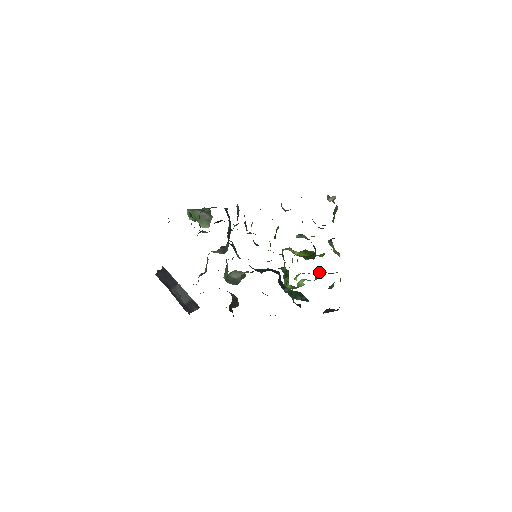
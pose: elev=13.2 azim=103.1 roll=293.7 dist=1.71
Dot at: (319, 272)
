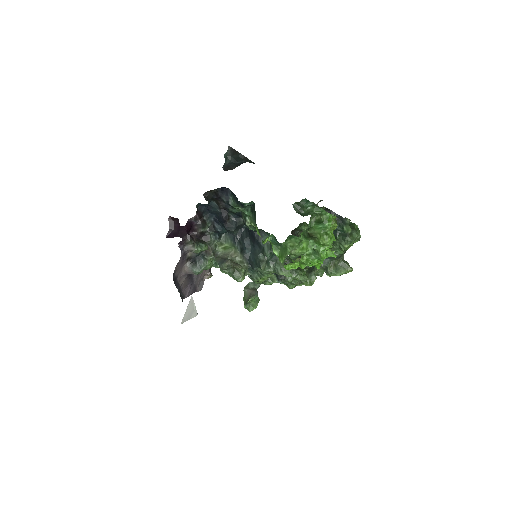
Dot at: (327, 246)
